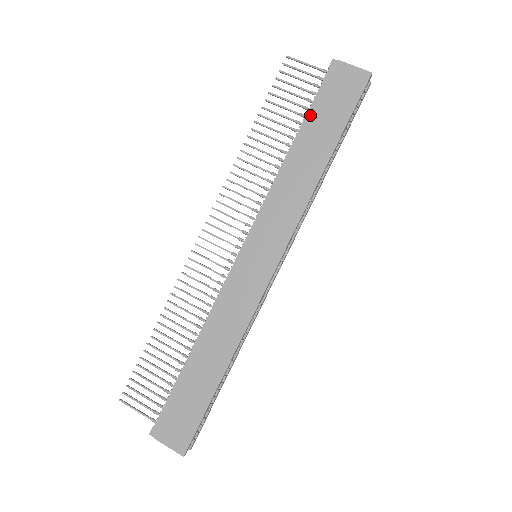
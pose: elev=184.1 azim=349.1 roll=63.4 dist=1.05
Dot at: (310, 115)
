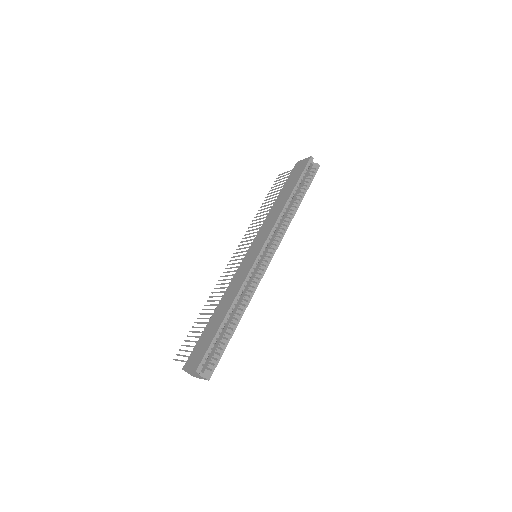
Dot at: (284, 186)
